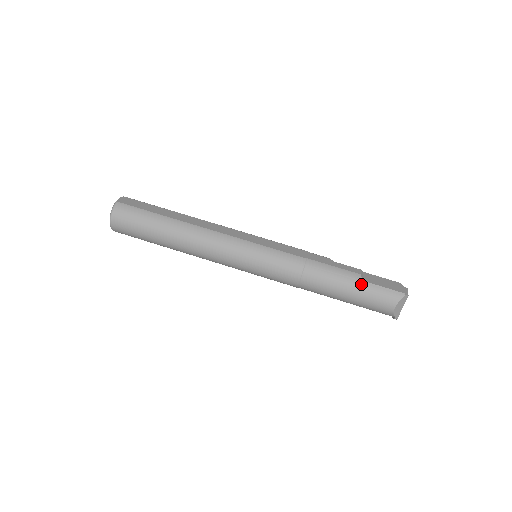
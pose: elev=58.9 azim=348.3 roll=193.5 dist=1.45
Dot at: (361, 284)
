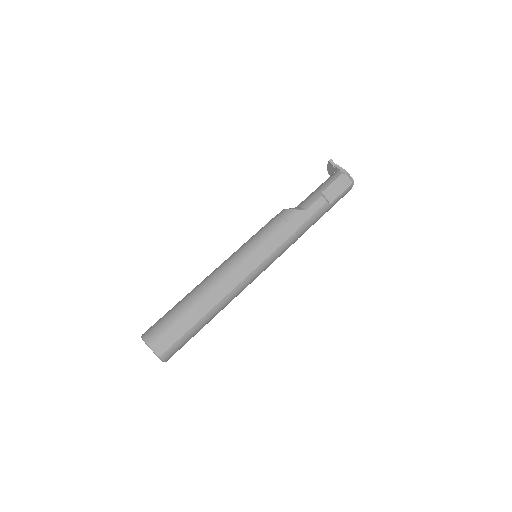
Dot at: (330, 206)
